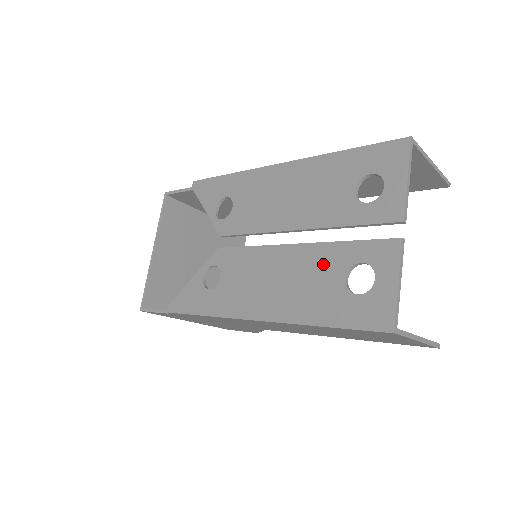
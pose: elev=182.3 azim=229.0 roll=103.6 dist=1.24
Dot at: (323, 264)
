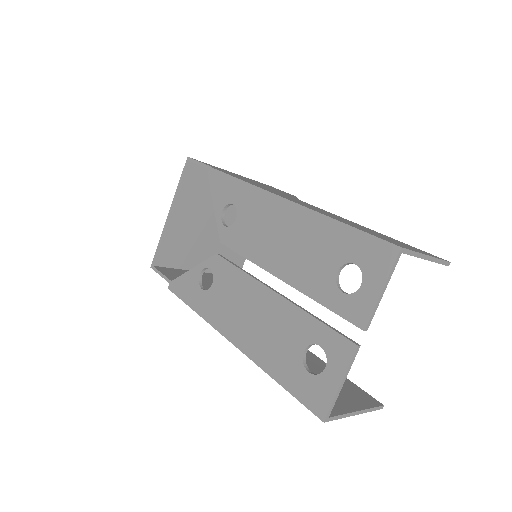
Dot at: (291, 327)
